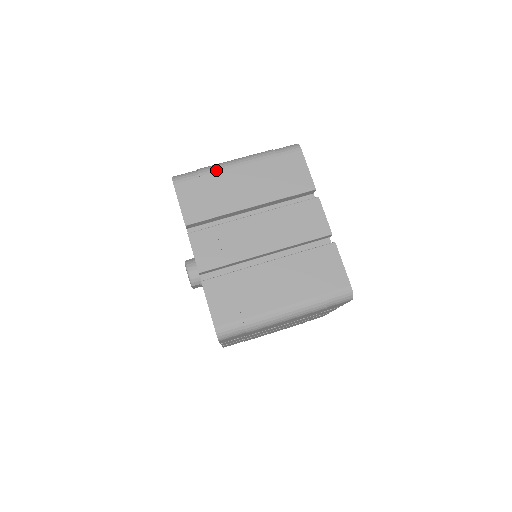
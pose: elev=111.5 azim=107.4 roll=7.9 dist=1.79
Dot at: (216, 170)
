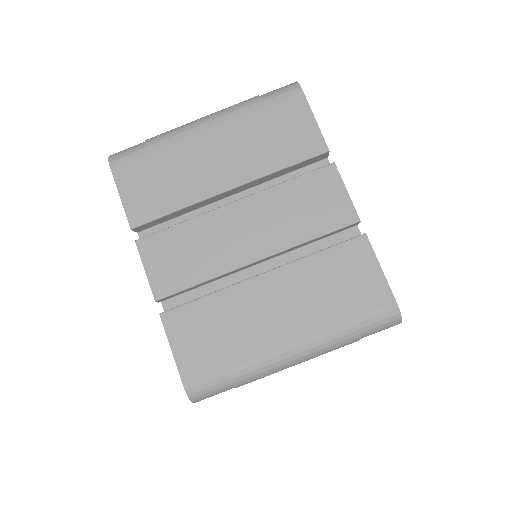
Dot at: (172, 138)
